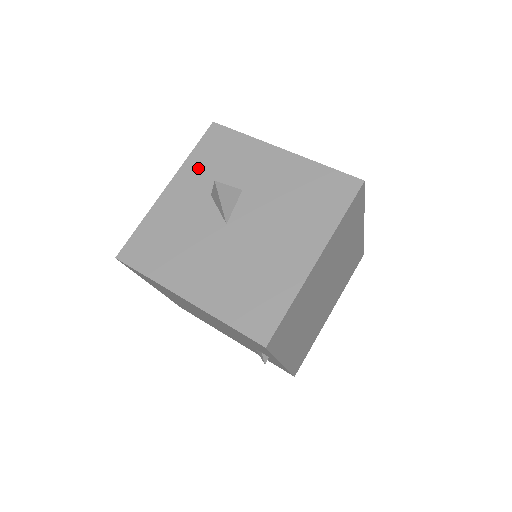
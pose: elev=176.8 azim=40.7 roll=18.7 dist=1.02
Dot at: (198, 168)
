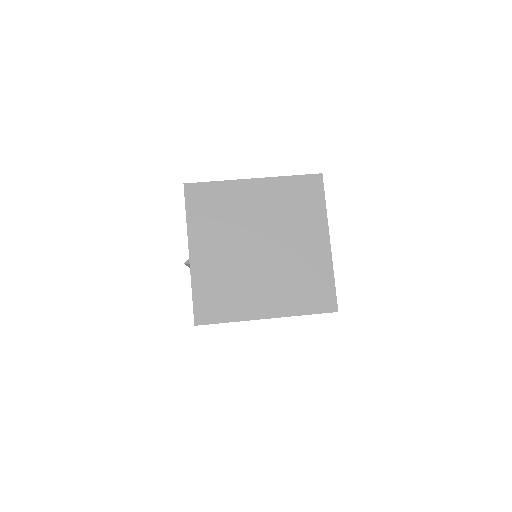
Dot at: occluded
